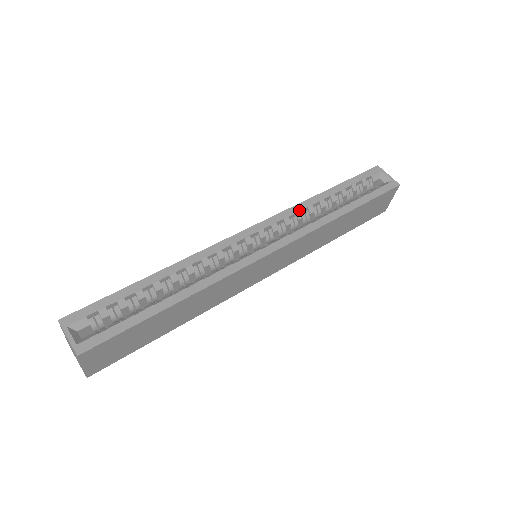
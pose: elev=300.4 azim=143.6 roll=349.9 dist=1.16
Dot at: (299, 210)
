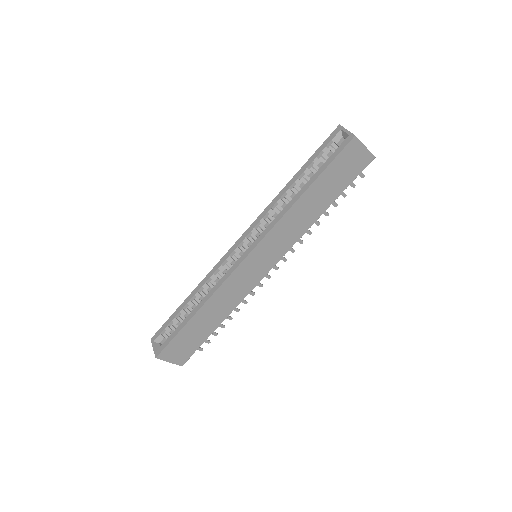
Dot at: (270, 208)
